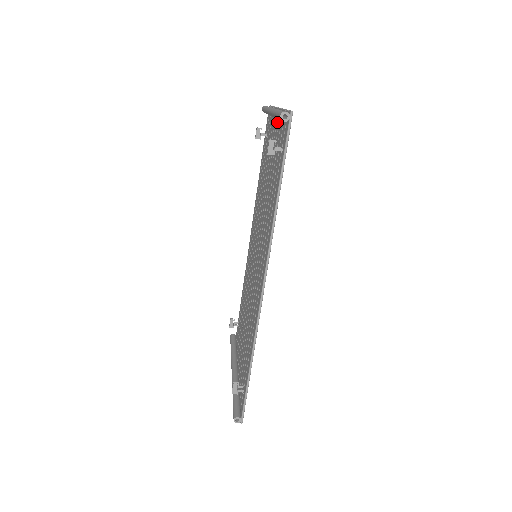
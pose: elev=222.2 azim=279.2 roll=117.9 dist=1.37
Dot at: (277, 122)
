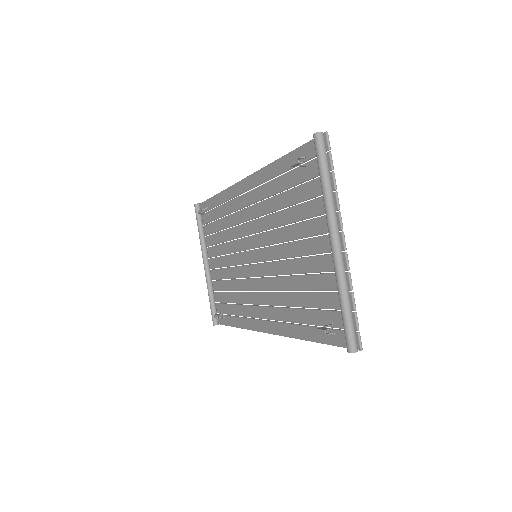
Dot at: occluded
